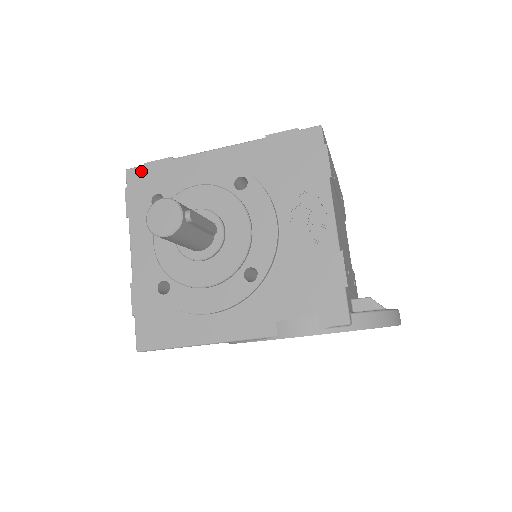
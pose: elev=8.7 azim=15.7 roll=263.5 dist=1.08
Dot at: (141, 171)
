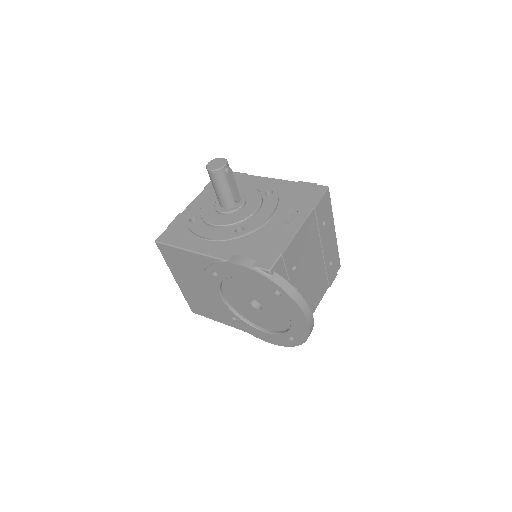
Dot at: occluded
